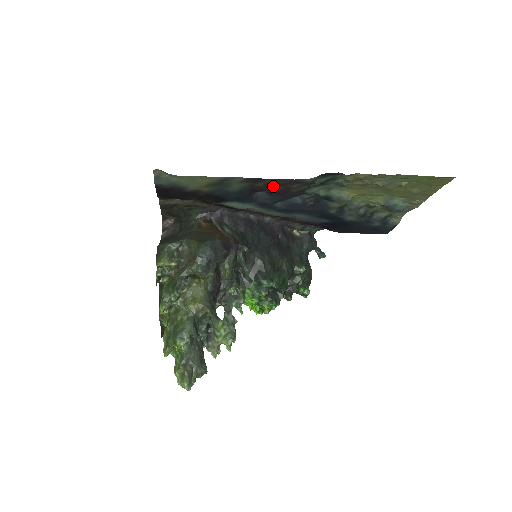
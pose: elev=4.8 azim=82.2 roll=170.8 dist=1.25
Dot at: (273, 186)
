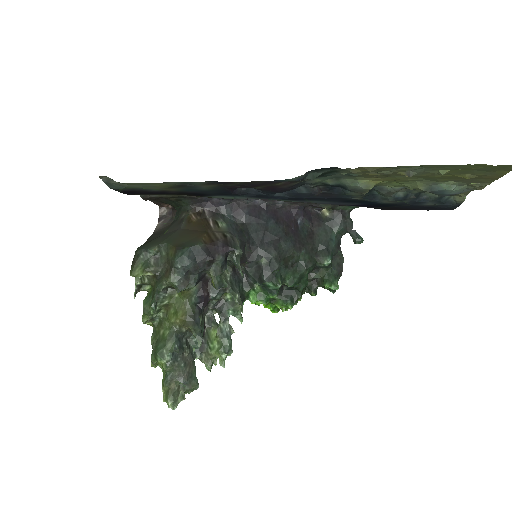
Dot at: (250, 185)
